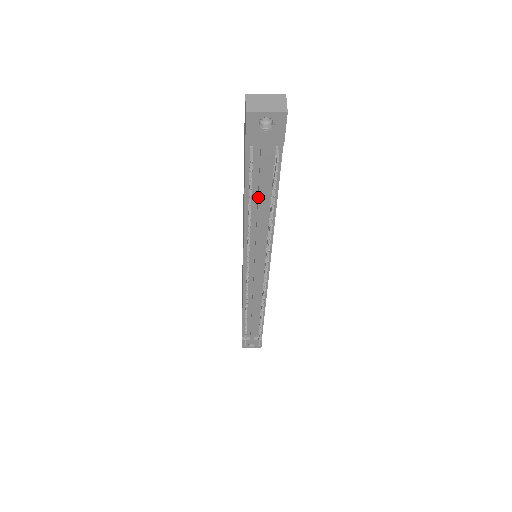
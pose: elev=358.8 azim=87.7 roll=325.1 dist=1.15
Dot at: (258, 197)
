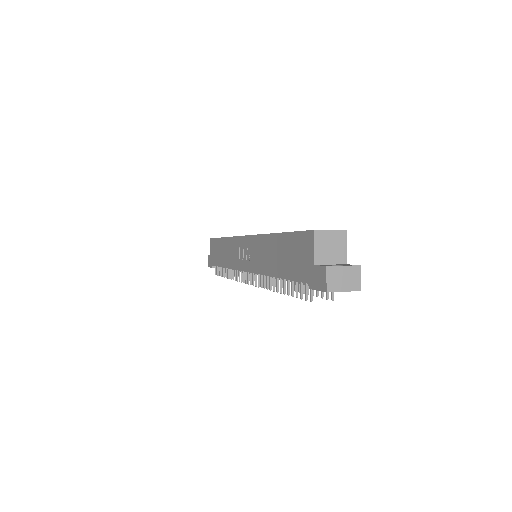
Dot at: (294, 282)
